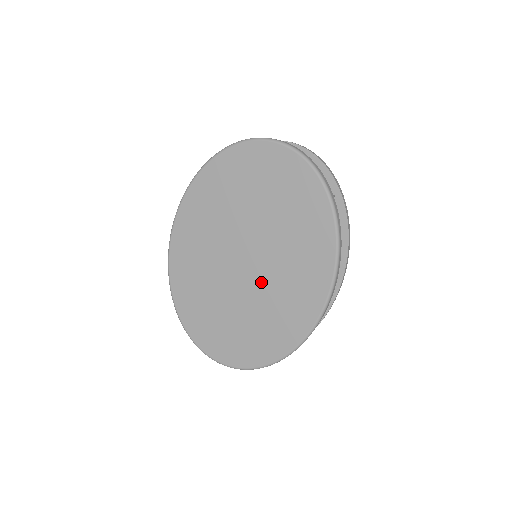
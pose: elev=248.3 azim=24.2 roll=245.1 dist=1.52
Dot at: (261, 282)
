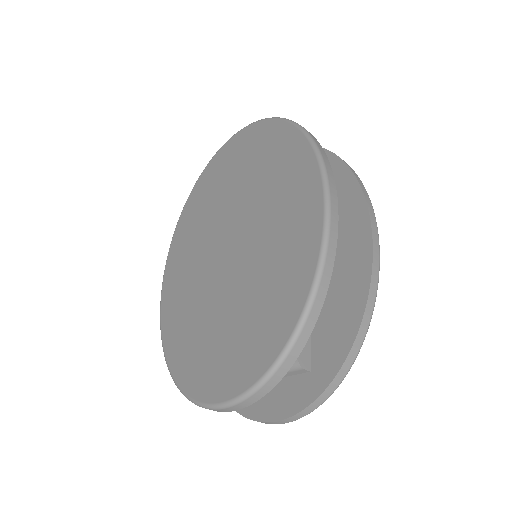
Dot at: (249, 242)
